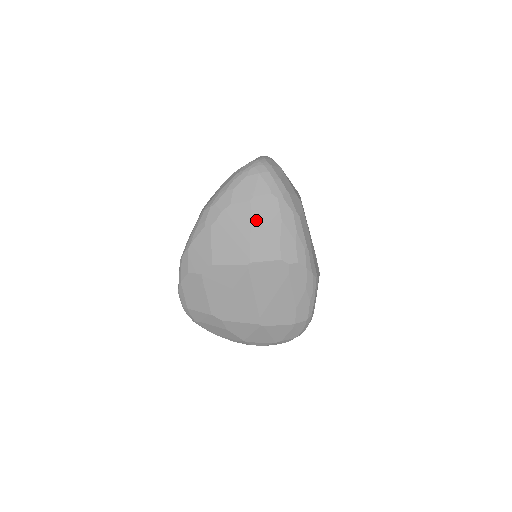
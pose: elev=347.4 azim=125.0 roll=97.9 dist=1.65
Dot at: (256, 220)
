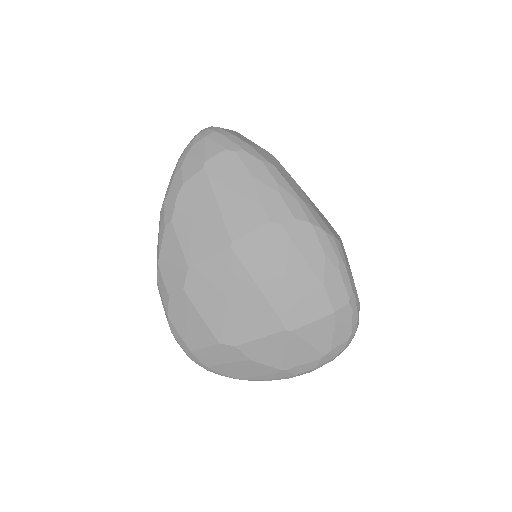
Dot at: (219, 187)
